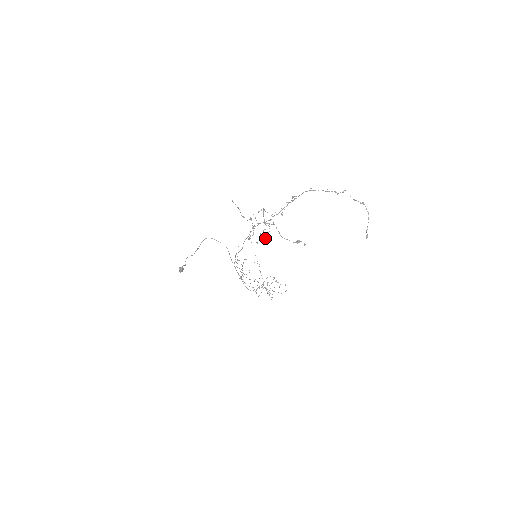
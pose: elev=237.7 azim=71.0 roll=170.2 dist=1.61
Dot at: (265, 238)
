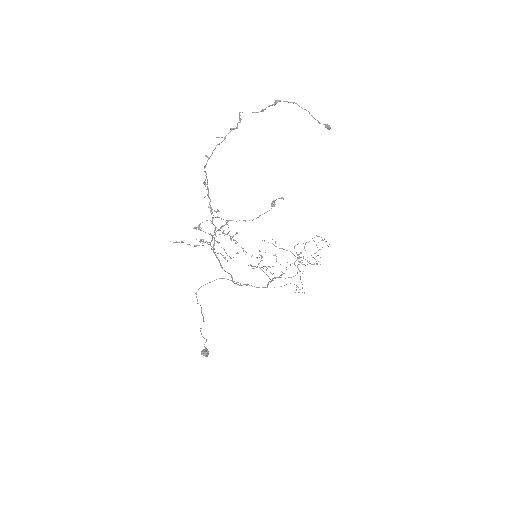
Dot at: occluded
